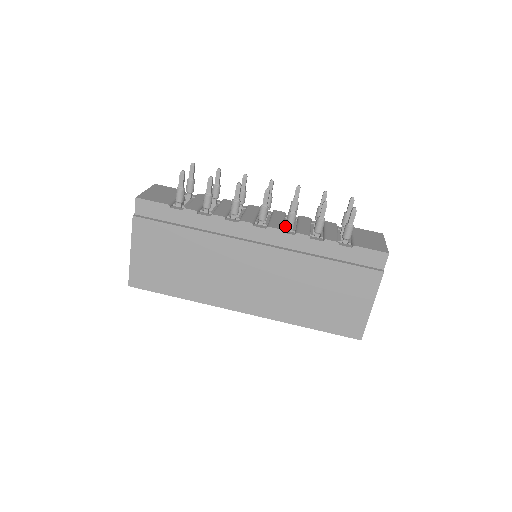
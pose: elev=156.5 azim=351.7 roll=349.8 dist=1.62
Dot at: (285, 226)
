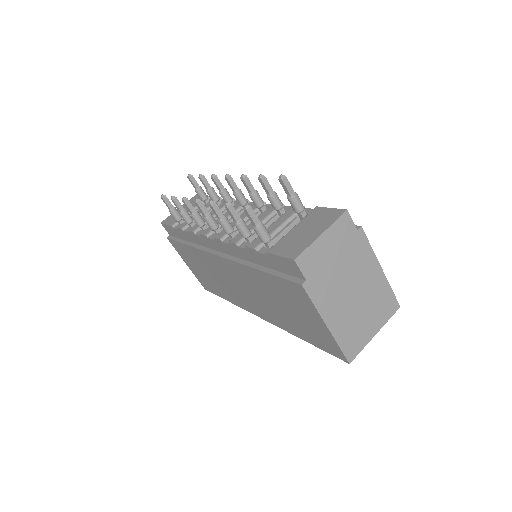
Dot at: occluded
